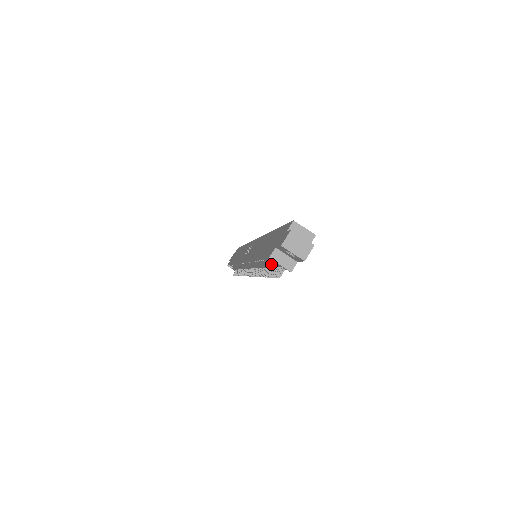
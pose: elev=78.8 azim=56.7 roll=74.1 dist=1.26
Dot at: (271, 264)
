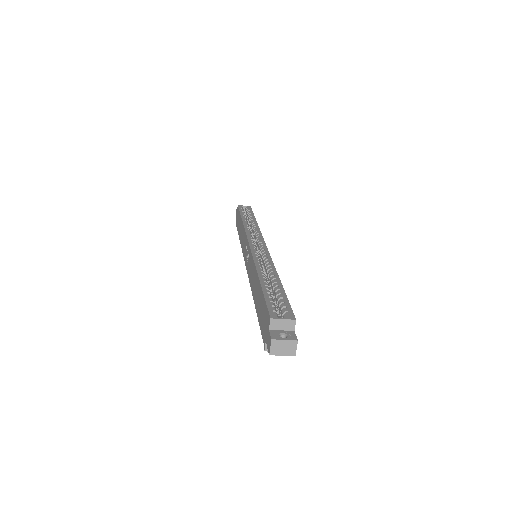
Dot at: occluded
